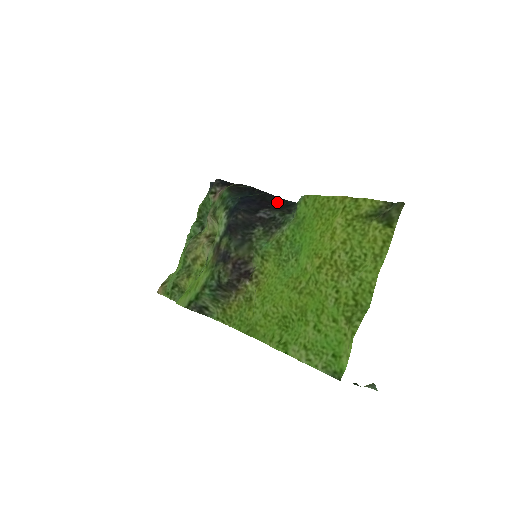
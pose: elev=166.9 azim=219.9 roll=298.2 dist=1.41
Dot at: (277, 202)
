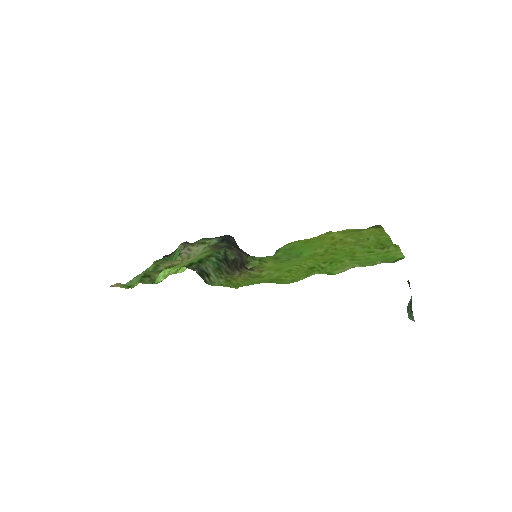
Dot at: occluded
